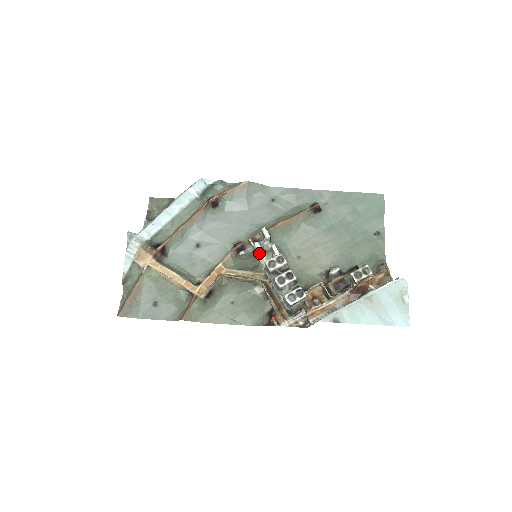
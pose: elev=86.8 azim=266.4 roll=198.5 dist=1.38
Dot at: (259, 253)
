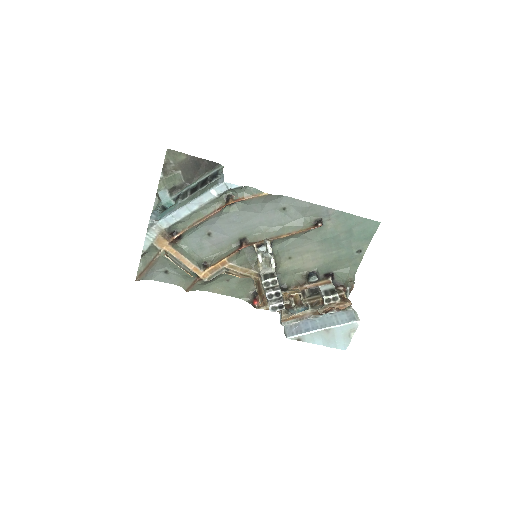
Dot at: (259, 261)
